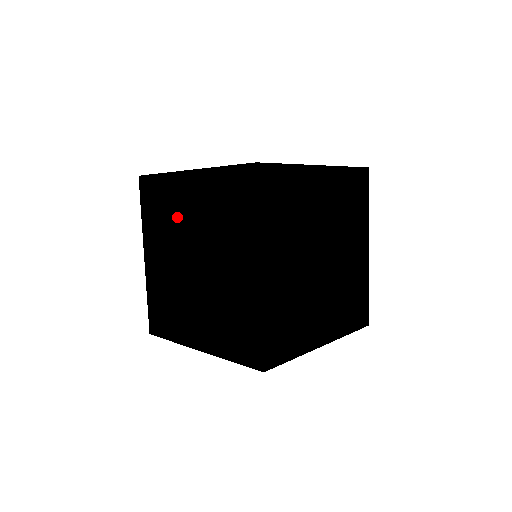
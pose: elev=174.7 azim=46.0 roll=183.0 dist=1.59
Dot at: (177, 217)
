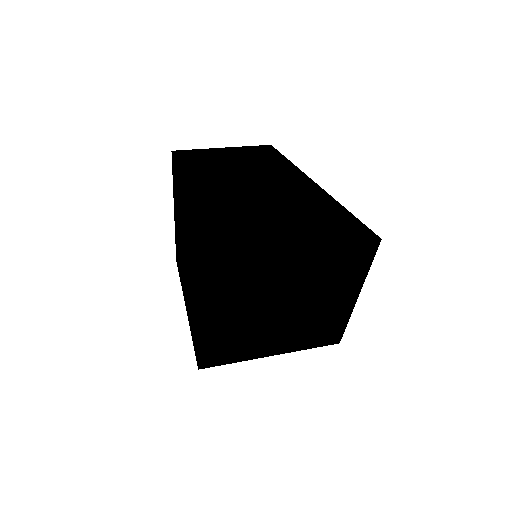
Dot at: (181, 218)
